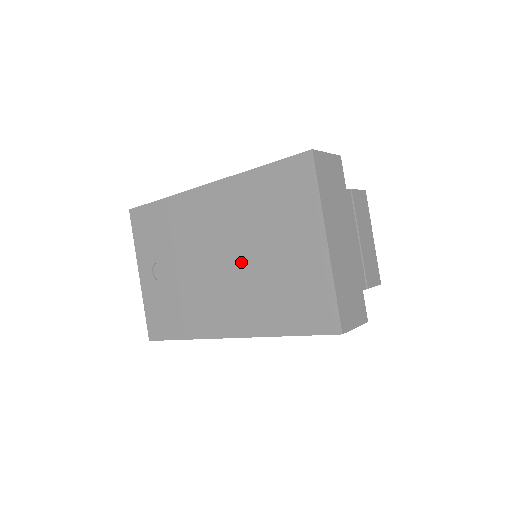
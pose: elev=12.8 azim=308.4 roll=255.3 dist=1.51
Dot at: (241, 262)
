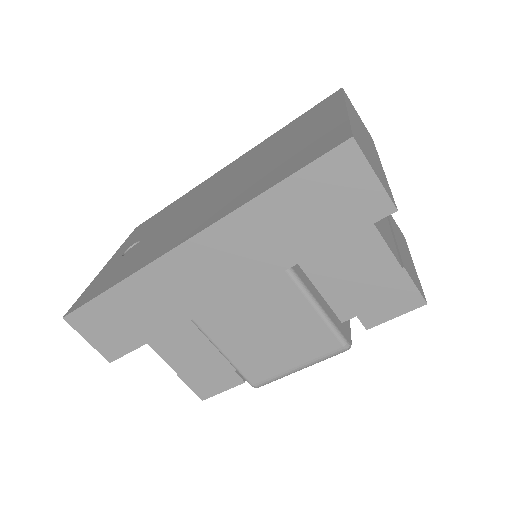
Dot at: (238, 179)
